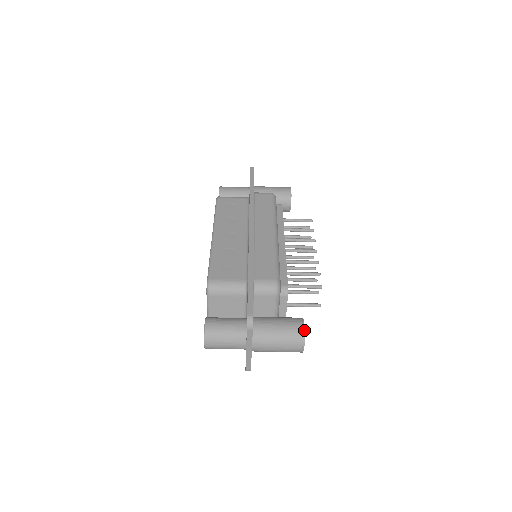
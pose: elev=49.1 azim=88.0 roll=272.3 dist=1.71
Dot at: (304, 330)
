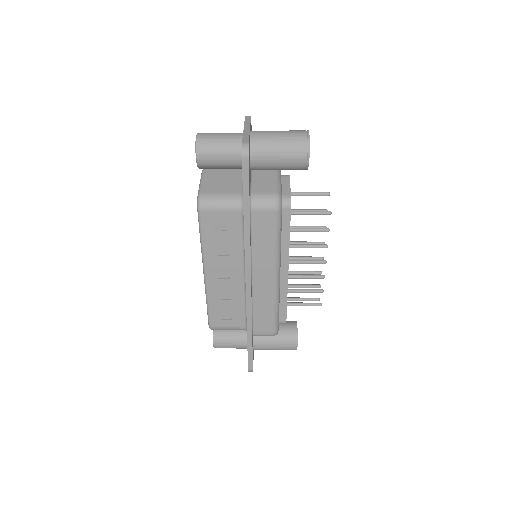
Dot at: (296, 349)
